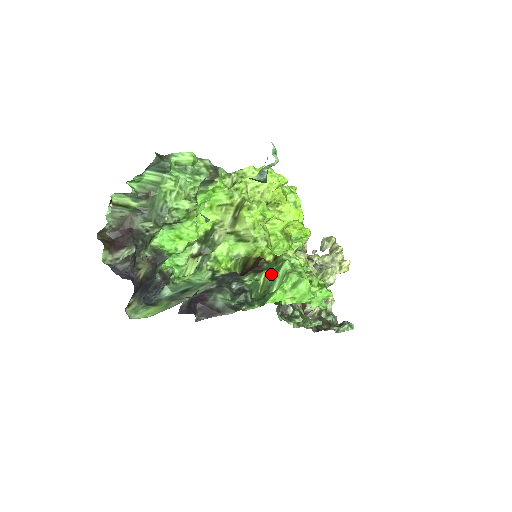
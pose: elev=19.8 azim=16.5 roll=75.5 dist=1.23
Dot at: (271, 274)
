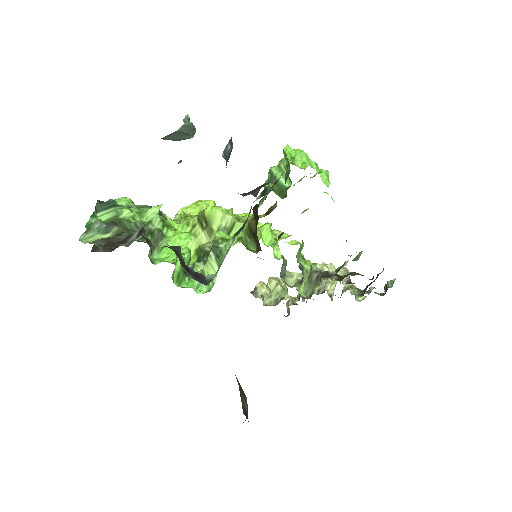
Dot at: occluded
